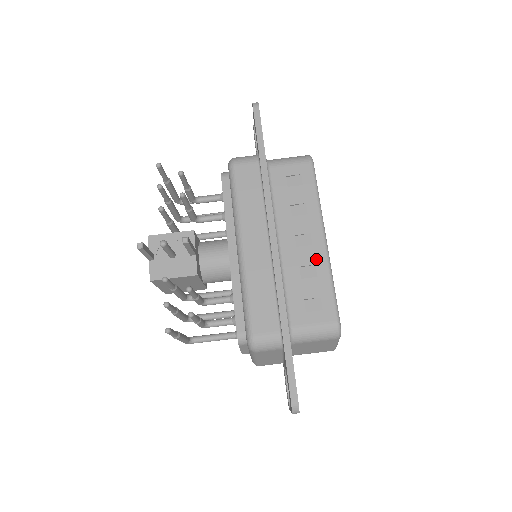
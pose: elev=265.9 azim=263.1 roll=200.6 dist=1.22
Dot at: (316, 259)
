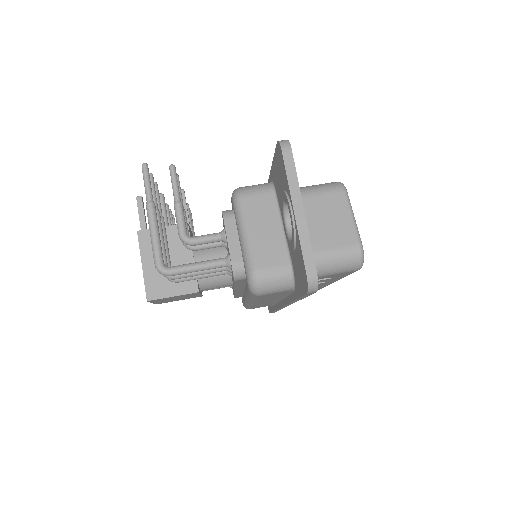
Dot at: occluded
